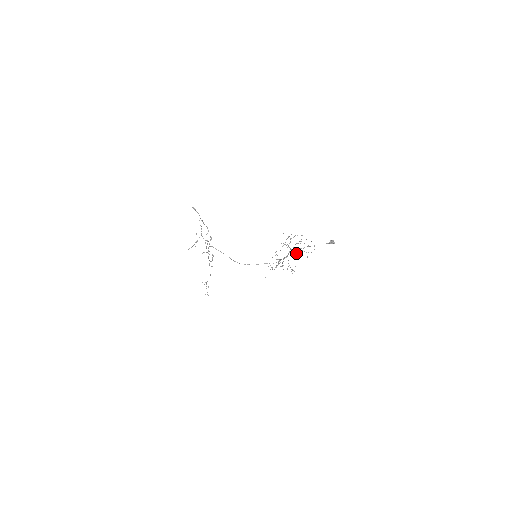
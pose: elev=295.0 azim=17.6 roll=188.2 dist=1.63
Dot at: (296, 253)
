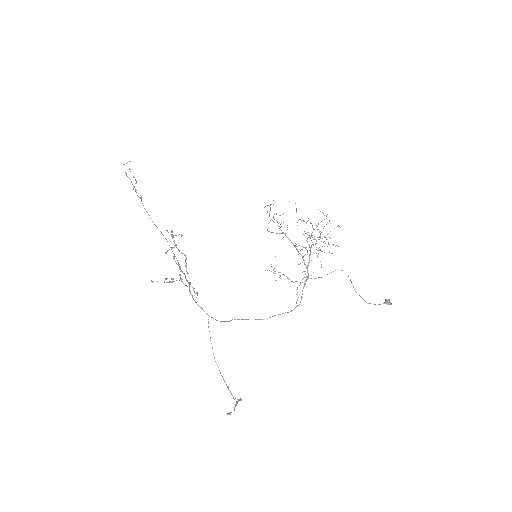
Dot at: (317, 255)
